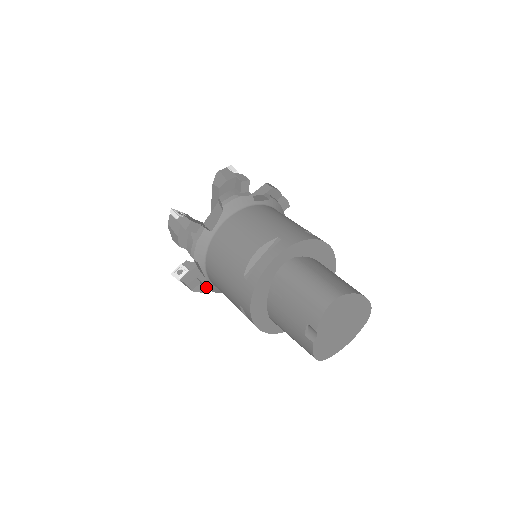
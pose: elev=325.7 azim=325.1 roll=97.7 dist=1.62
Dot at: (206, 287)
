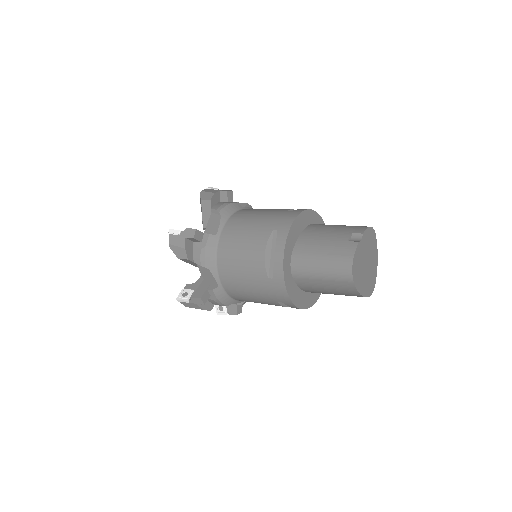
Dot at: (206, 246)
